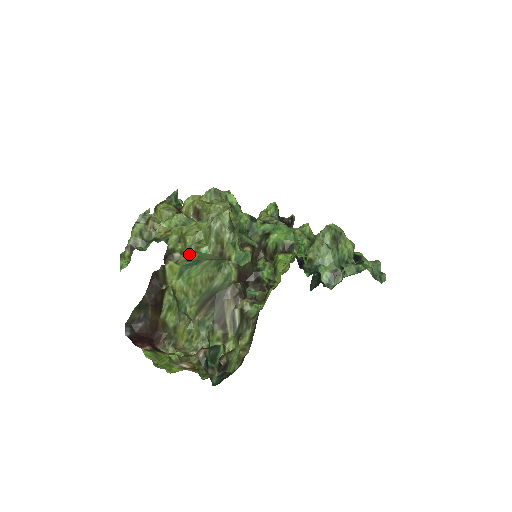
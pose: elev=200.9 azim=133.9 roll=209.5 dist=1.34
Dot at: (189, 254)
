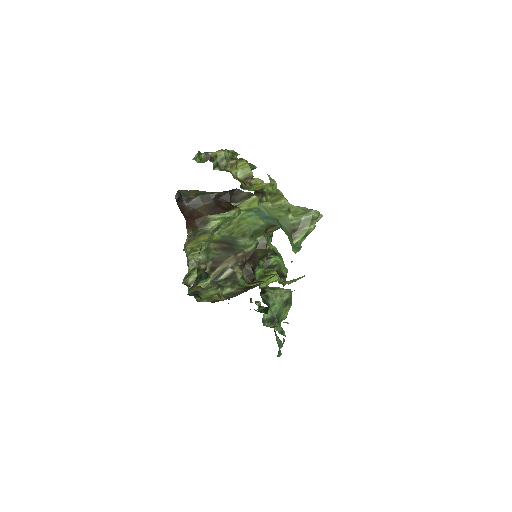
Dot at: (278, 208)
